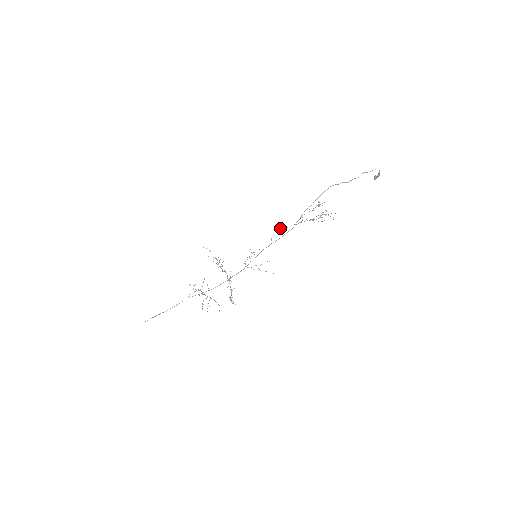
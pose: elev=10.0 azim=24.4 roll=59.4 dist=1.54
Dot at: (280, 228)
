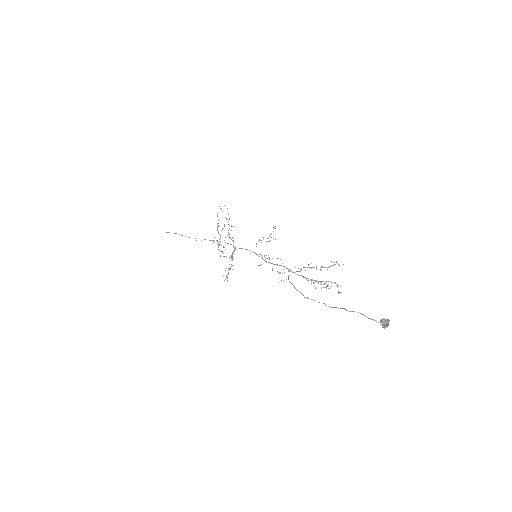
Dot at: occluded
